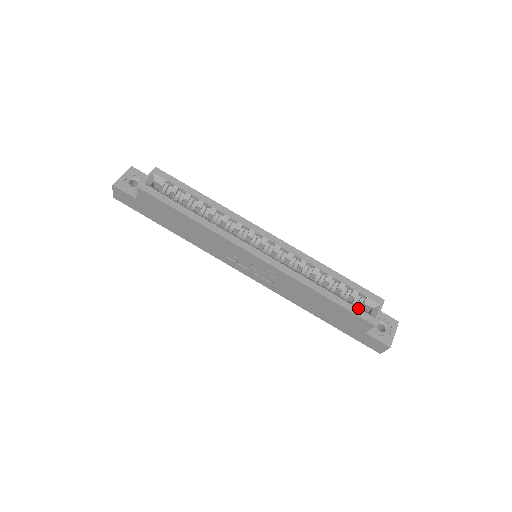
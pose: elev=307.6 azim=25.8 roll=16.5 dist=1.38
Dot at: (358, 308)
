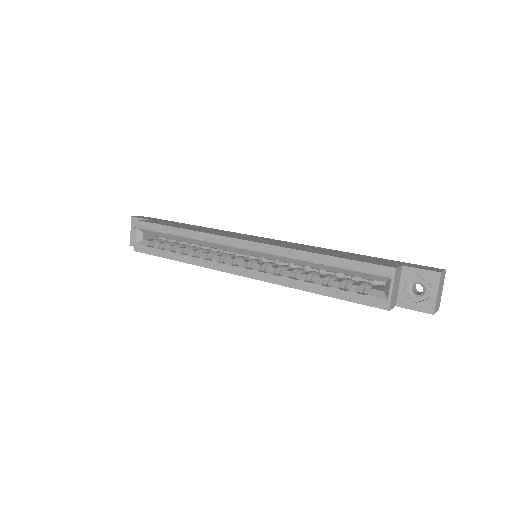
Dot at: (362, 294)
